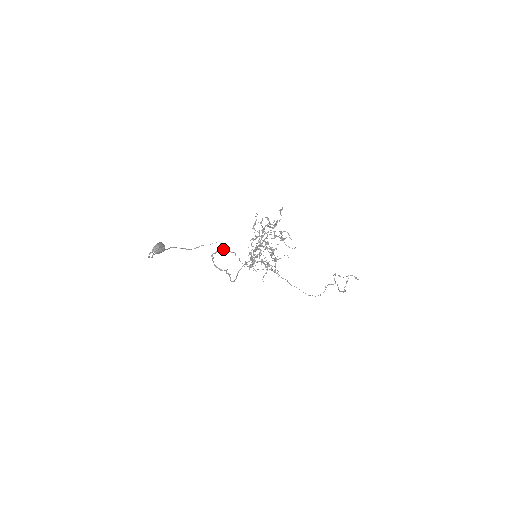
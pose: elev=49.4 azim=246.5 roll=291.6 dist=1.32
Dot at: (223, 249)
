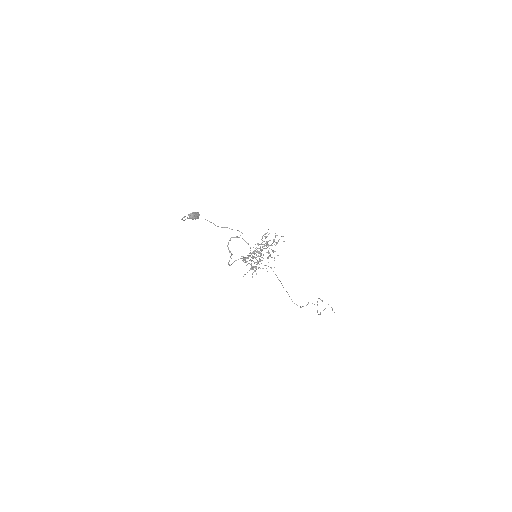
Dot at: occluded
